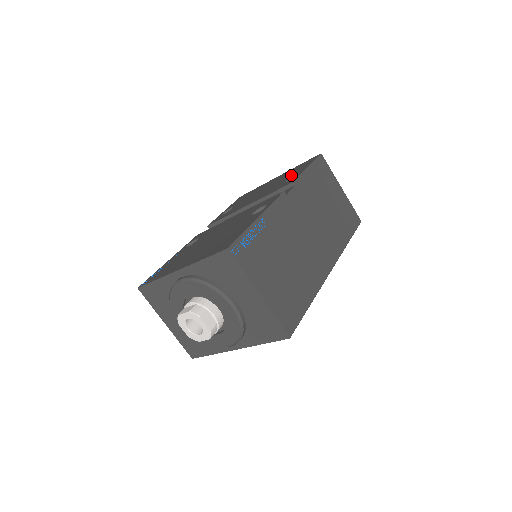
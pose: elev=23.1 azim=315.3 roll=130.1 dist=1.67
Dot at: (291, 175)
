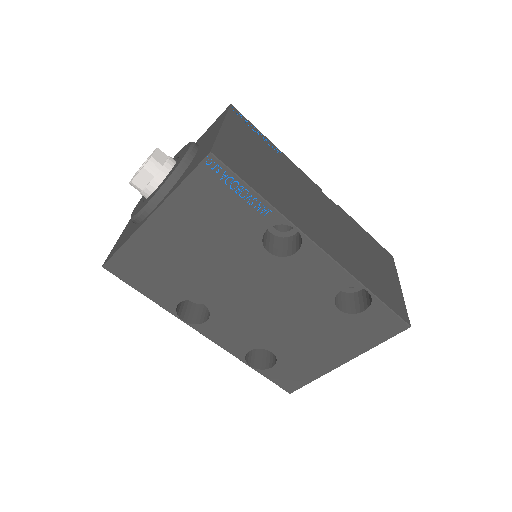
Dot at: occluded
